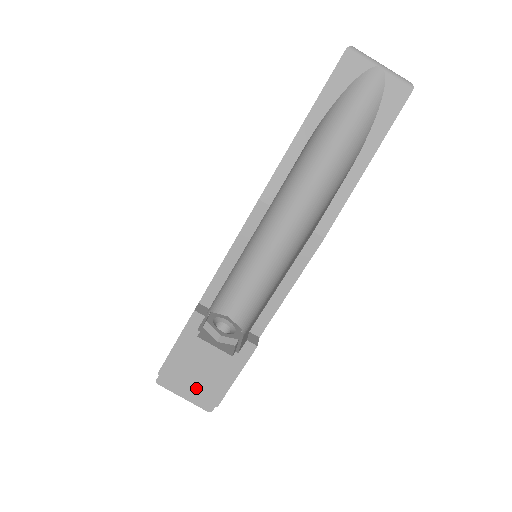
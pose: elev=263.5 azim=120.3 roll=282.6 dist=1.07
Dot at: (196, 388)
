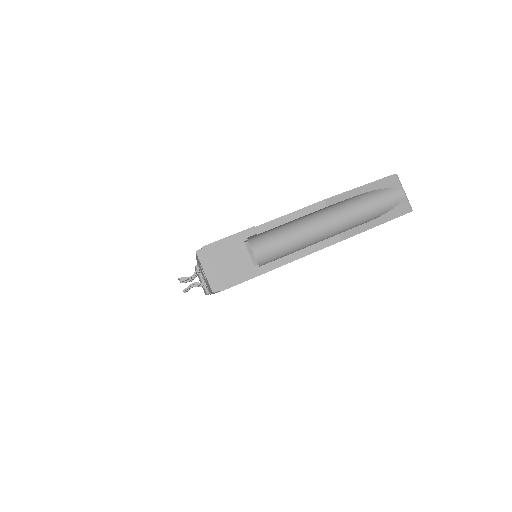
Dot at: (218, 271)
